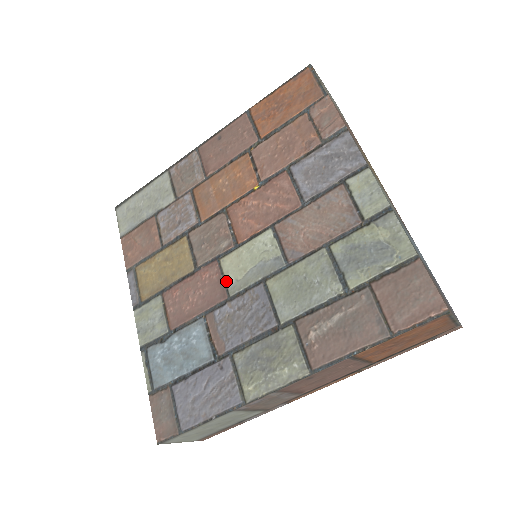
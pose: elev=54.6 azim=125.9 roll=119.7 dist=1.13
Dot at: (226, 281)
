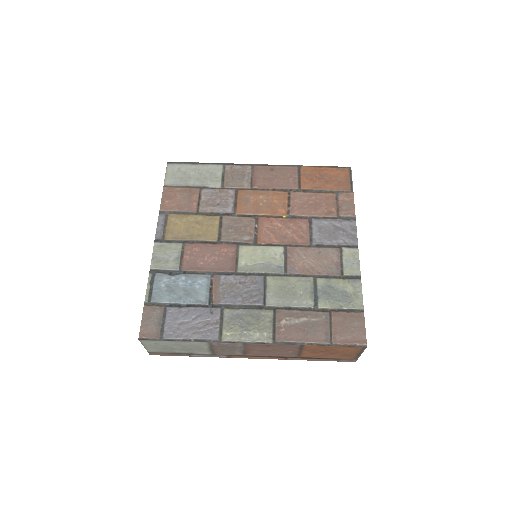
Dot at: (239, 261)
